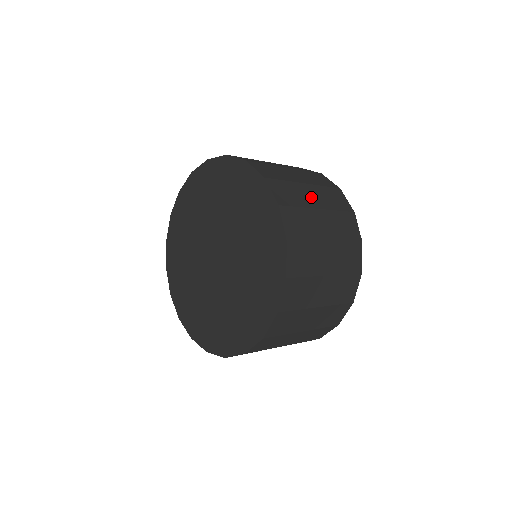
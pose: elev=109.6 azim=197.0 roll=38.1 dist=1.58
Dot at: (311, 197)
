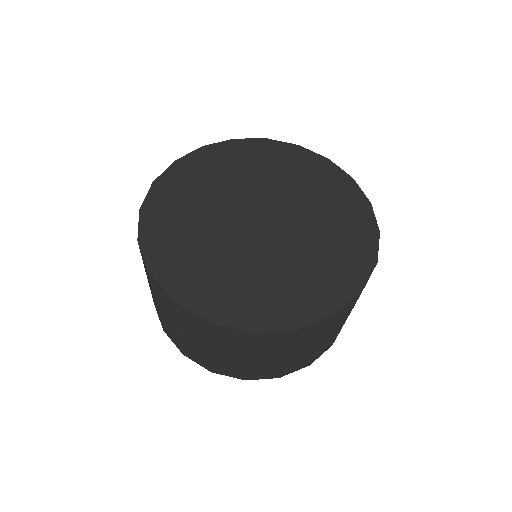
Dot at: occluded
